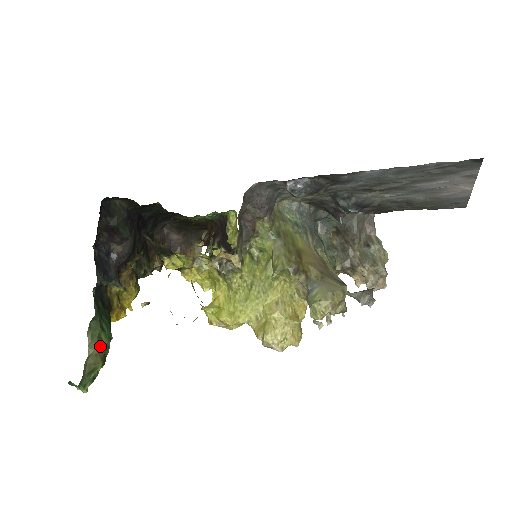
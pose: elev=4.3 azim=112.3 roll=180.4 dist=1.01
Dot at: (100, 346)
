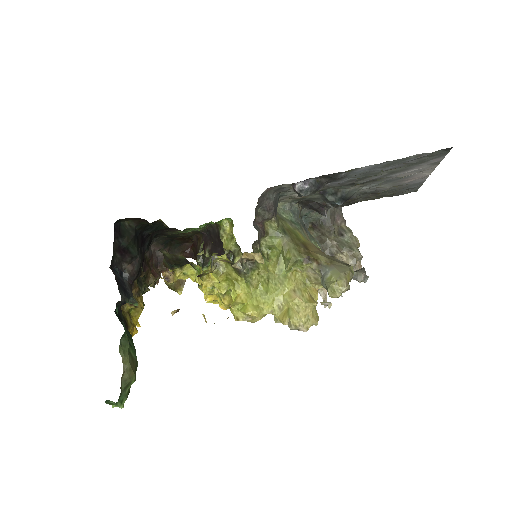
Dot at: (131, 361)
